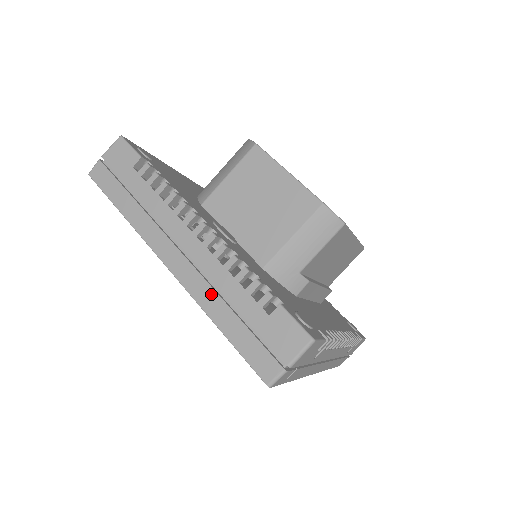
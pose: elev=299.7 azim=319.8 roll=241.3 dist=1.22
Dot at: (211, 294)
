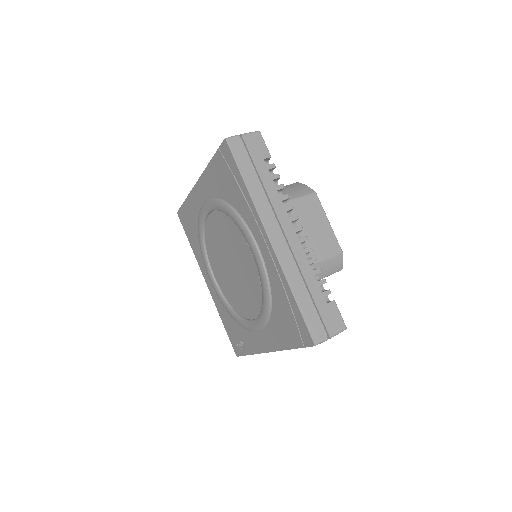
Dot at: (296, 273)
